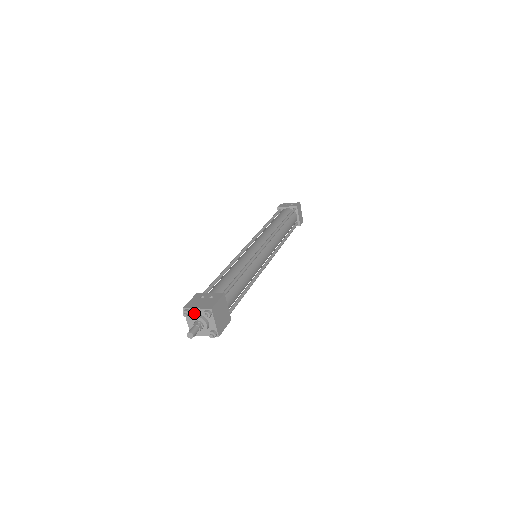
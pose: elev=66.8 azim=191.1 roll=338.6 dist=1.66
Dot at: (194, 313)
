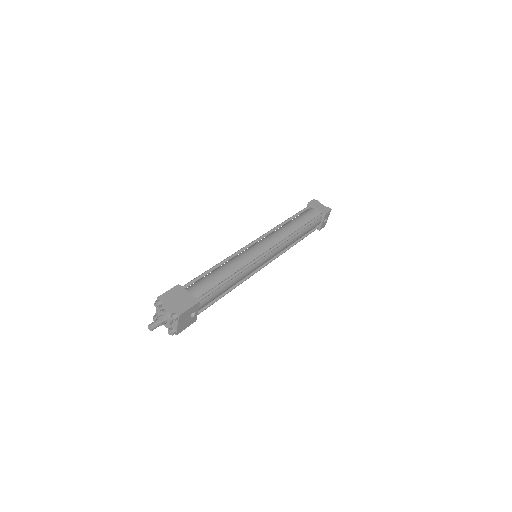
Dot at: occluded
